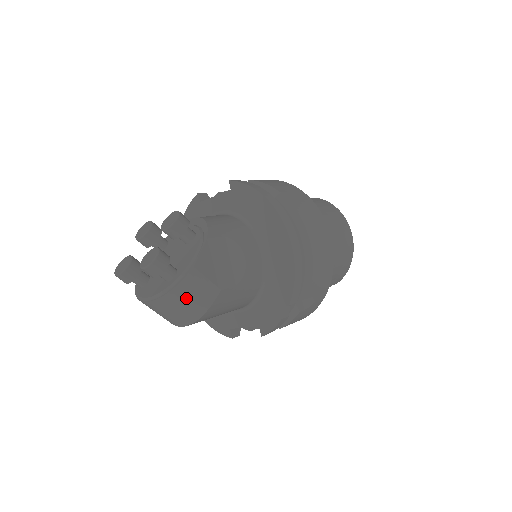
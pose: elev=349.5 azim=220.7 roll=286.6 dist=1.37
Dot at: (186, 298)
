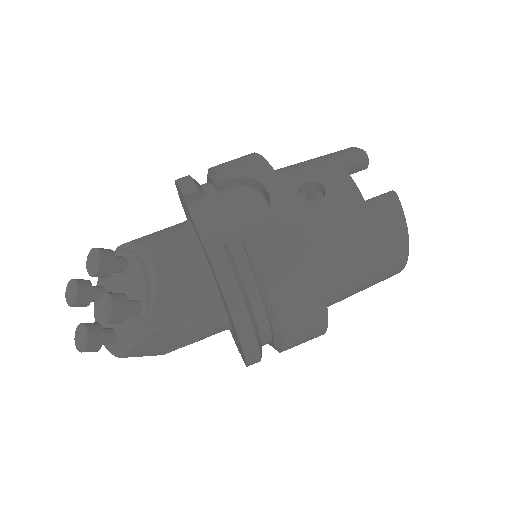
Dot at: occluded
